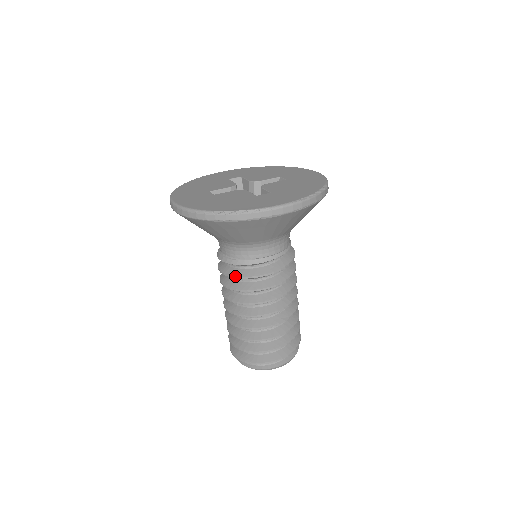
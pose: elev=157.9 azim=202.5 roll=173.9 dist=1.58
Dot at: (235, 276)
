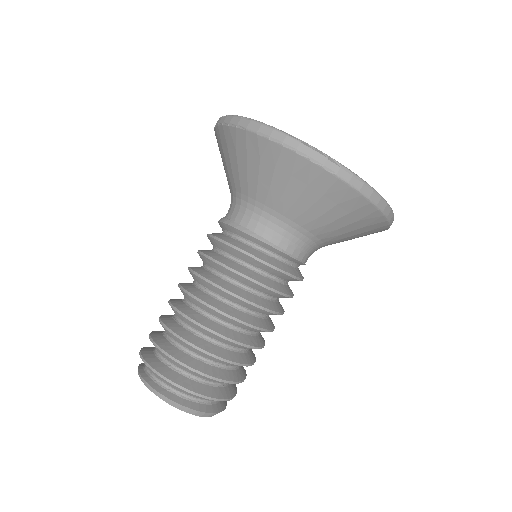
Dot at: occluded
